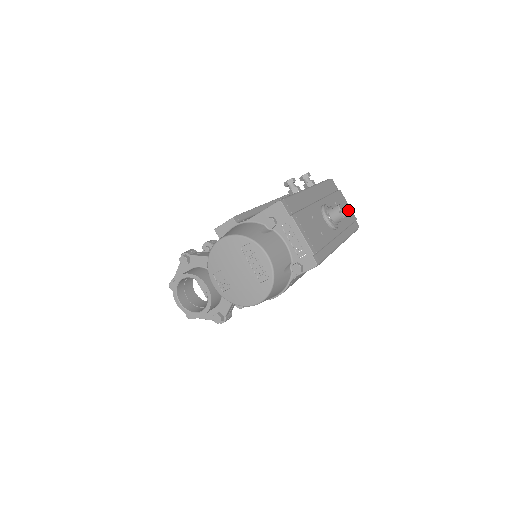
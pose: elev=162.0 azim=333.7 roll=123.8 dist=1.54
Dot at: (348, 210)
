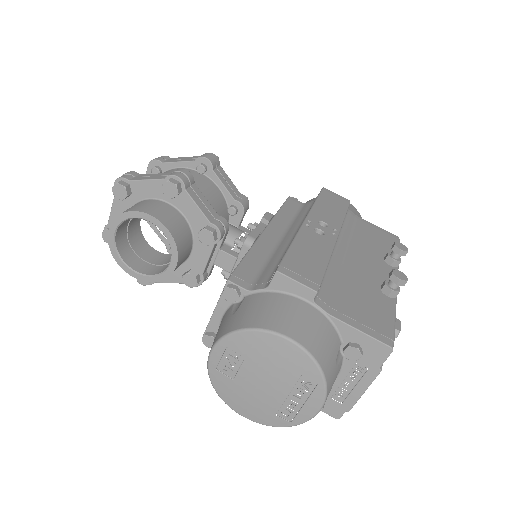
Dot at: occluded
